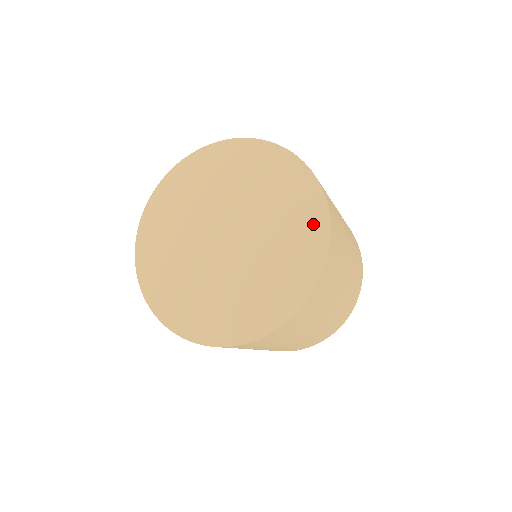
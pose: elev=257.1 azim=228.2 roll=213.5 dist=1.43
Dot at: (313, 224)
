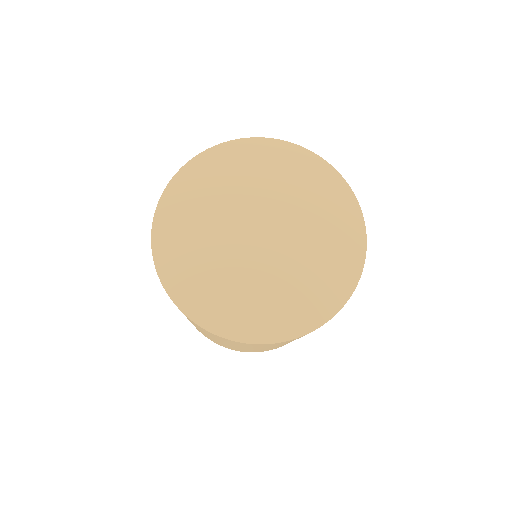
Dot at: (351, 243)
